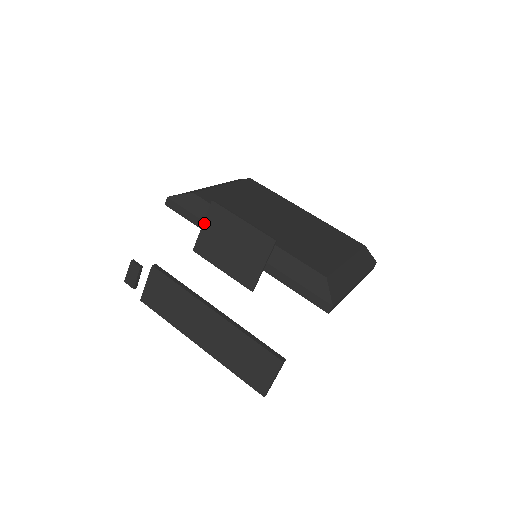
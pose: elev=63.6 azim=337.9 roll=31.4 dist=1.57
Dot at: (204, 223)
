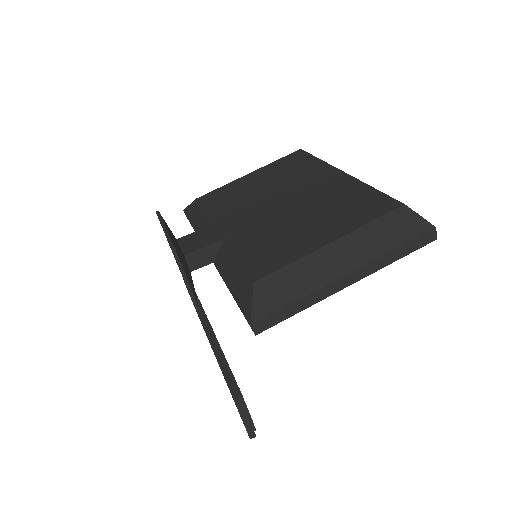
Dot at: occluded
